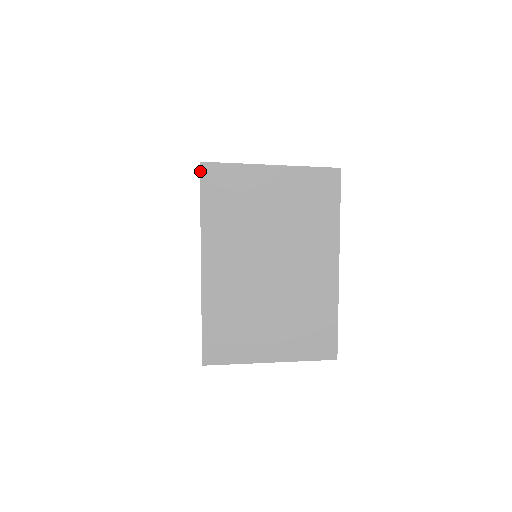
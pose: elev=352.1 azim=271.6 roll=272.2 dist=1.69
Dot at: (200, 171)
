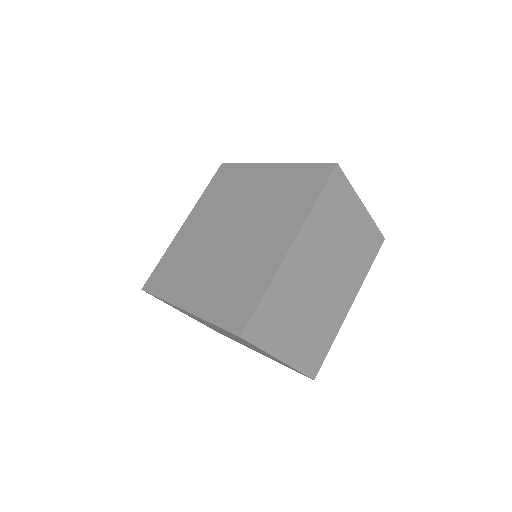
Dot at: (226, 163)
